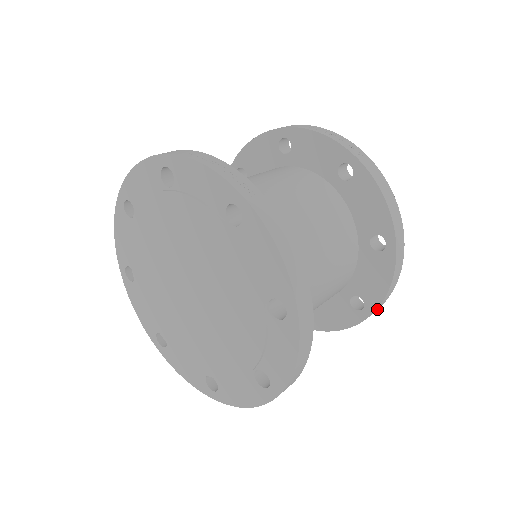
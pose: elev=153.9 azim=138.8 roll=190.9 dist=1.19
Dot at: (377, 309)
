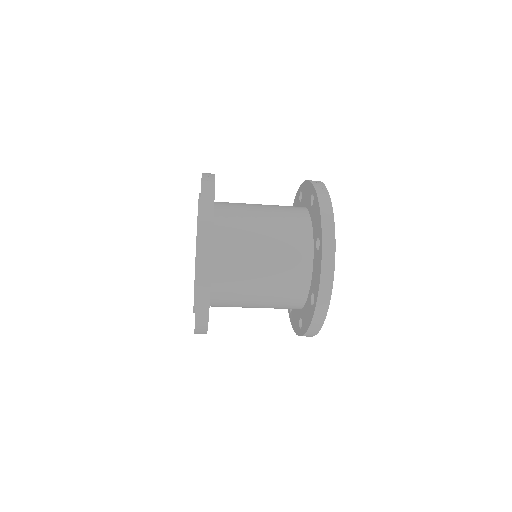
Dot at: (323, 304)
